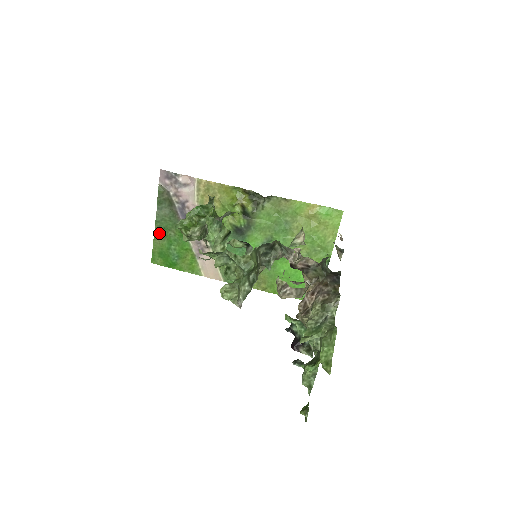
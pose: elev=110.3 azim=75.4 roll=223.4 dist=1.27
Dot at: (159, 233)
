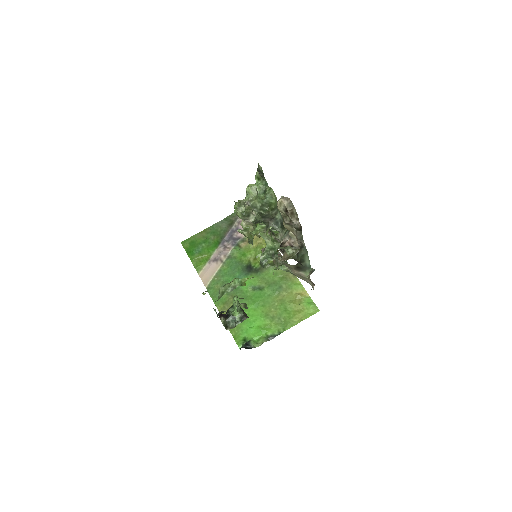
Dot at: (206, 232)
